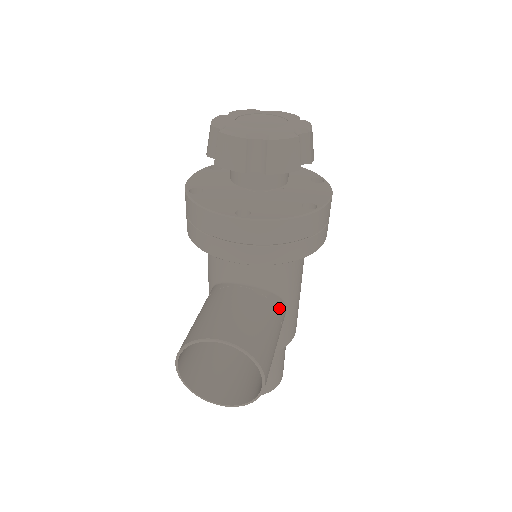
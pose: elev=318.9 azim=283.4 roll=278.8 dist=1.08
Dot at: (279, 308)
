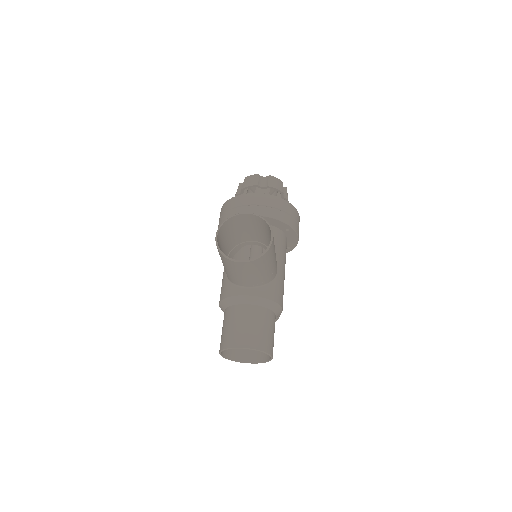
Dot at: occluded
